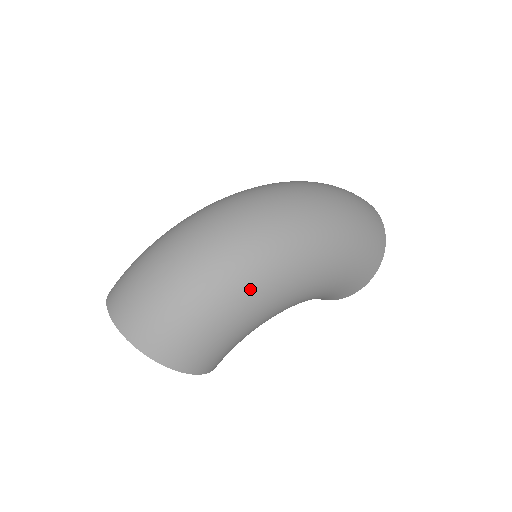
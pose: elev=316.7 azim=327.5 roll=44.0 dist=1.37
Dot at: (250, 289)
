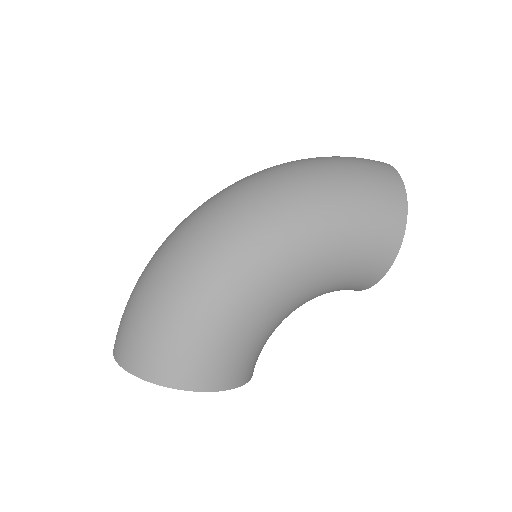
Dot at: (217, 272)
